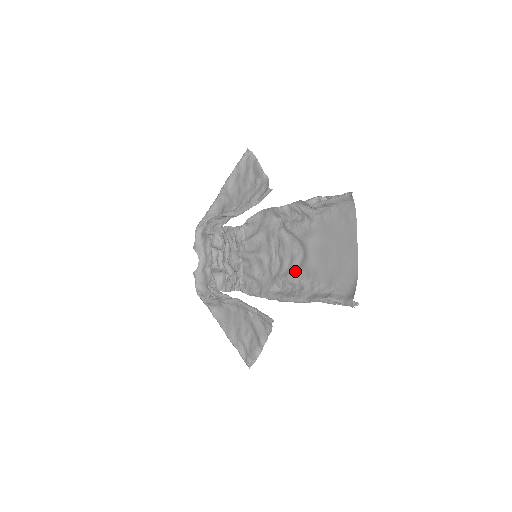
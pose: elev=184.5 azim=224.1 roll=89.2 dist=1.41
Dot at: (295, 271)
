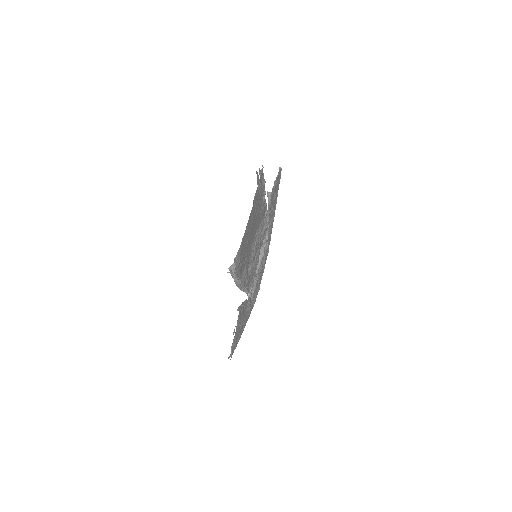
Dot at: (249, 258)
